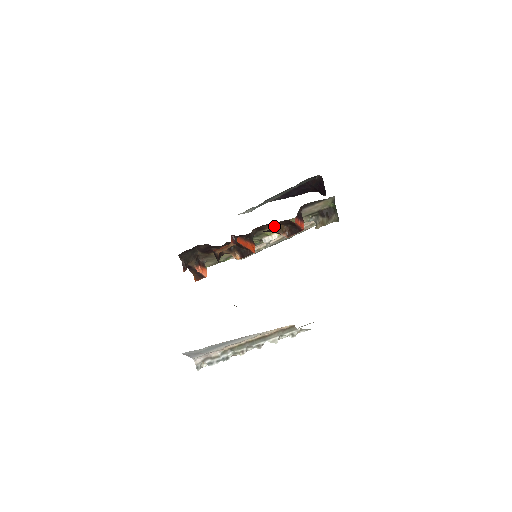
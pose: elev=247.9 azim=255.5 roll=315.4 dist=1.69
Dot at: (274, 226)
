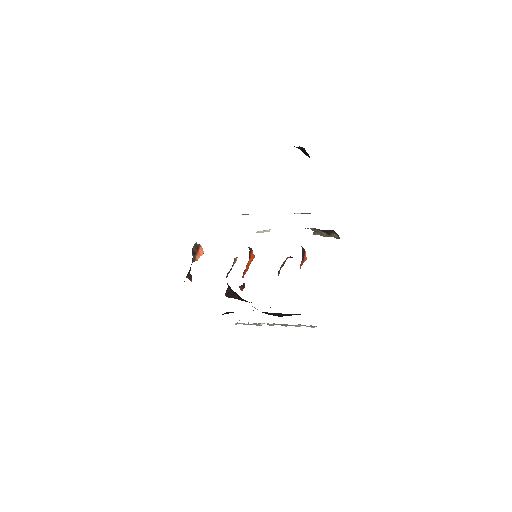
Dot at: (279, 271)
